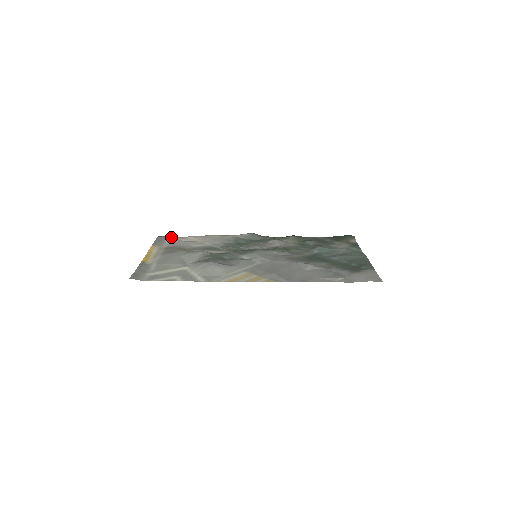
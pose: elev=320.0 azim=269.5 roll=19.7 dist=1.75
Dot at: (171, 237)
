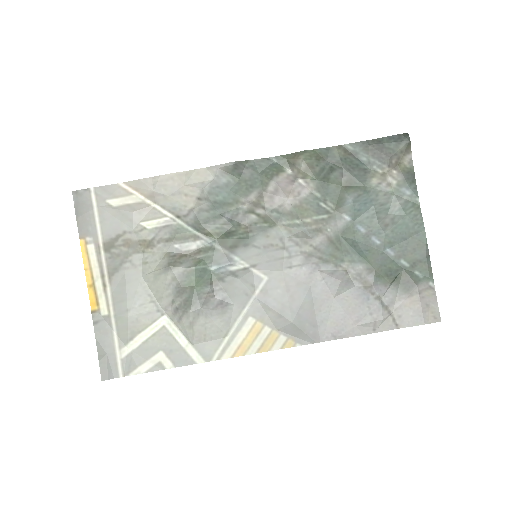
Dot at: (96, 193)
